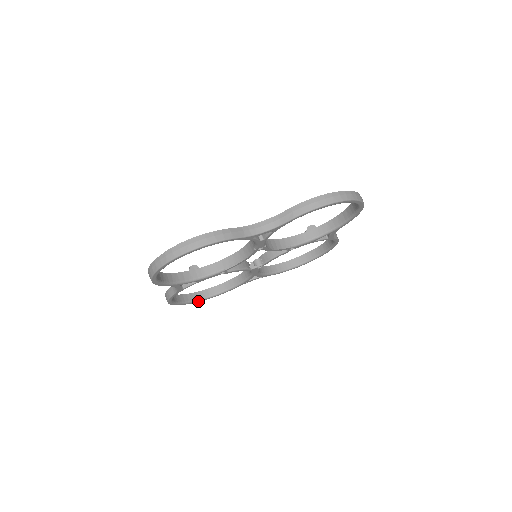
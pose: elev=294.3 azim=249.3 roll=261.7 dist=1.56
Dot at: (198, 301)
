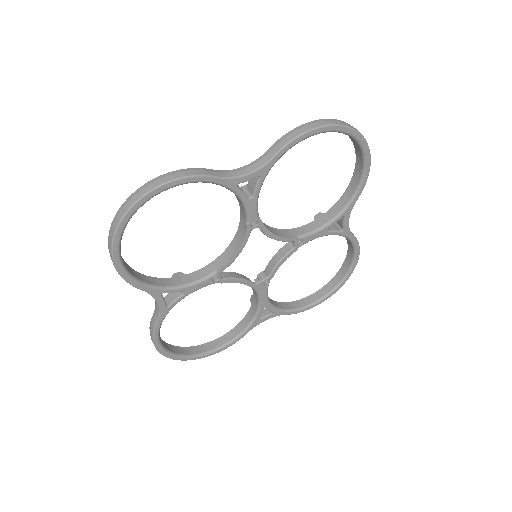
Dot at: (199, 357)
